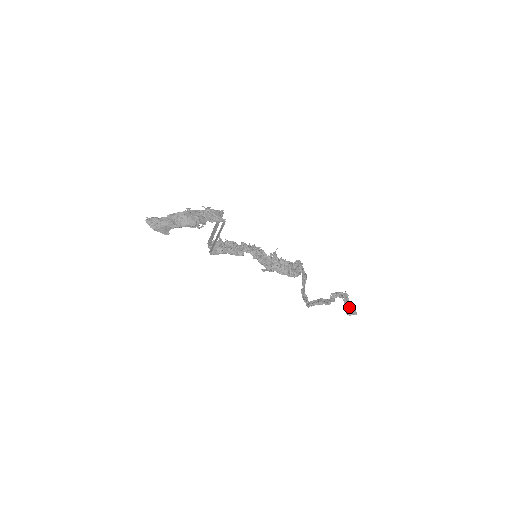
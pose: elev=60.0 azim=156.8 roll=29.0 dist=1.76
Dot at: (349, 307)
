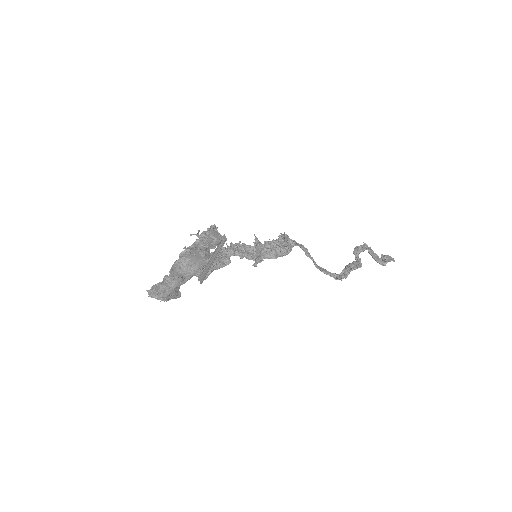
Dot at: (382, 257)
